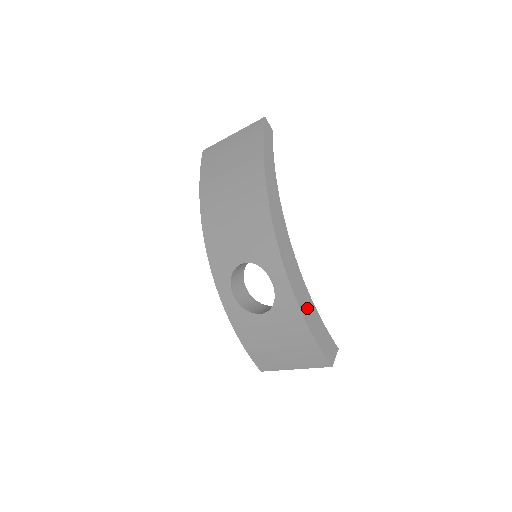
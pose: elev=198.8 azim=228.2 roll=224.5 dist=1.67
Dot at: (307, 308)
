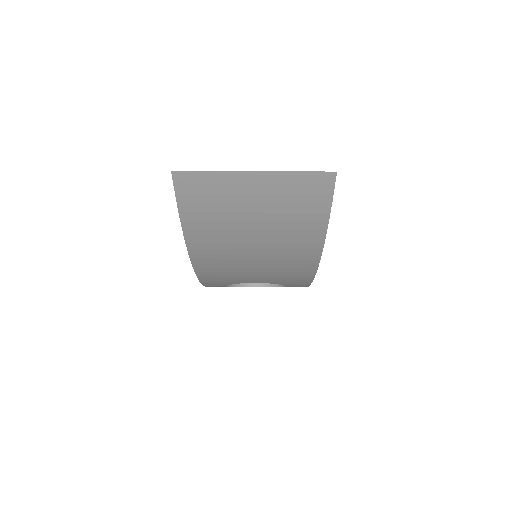
Dot at: occluded
